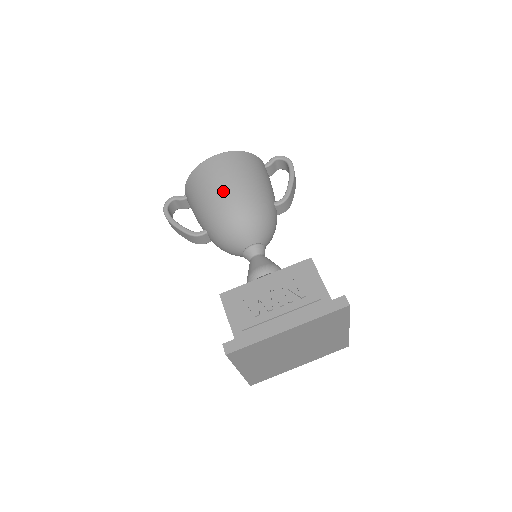
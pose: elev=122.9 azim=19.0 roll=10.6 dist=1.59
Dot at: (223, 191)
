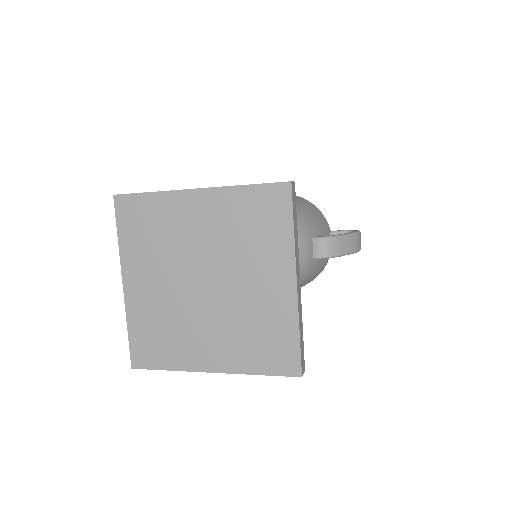
Dot at: occluded
